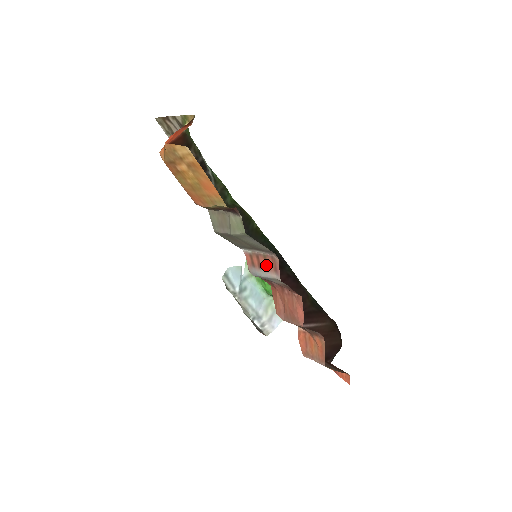
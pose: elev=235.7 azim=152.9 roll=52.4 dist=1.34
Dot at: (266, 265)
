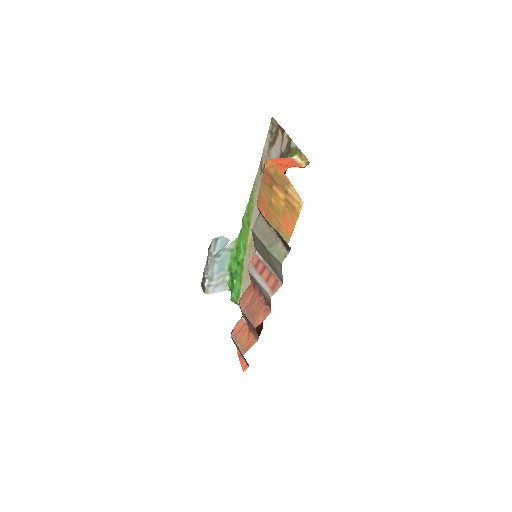
Dot at: (267, 278)
